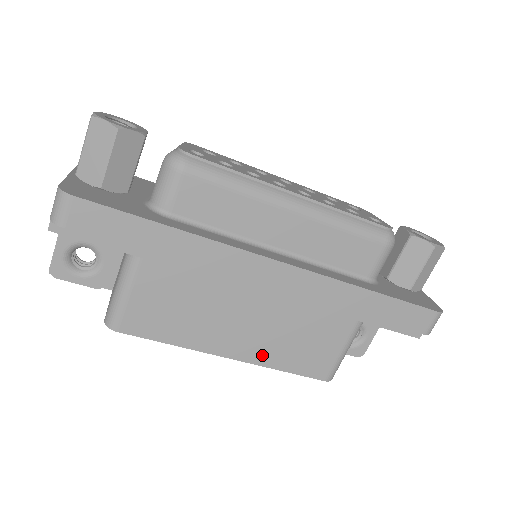
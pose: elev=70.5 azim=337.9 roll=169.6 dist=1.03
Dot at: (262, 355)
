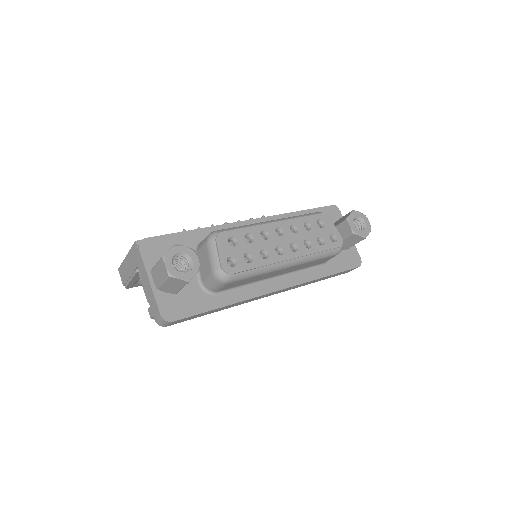
Dot at: occluded
